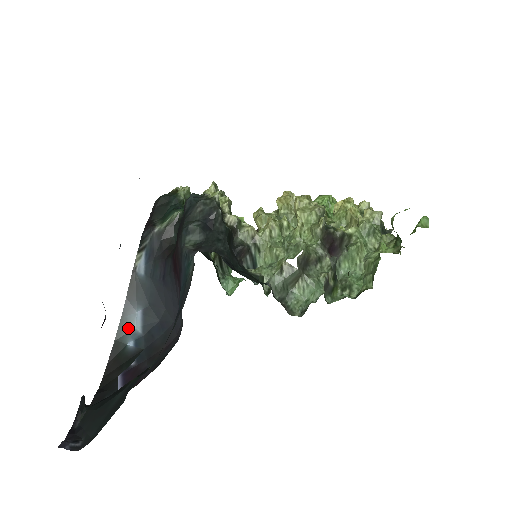
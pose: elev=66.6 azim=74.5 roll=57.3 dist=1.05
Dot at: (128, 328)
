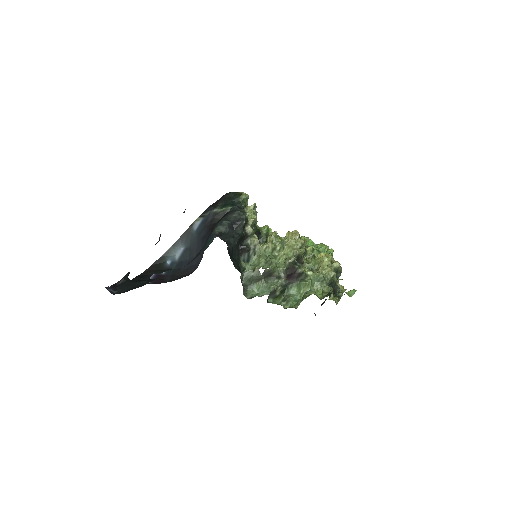
Dot at: (172, 253)
